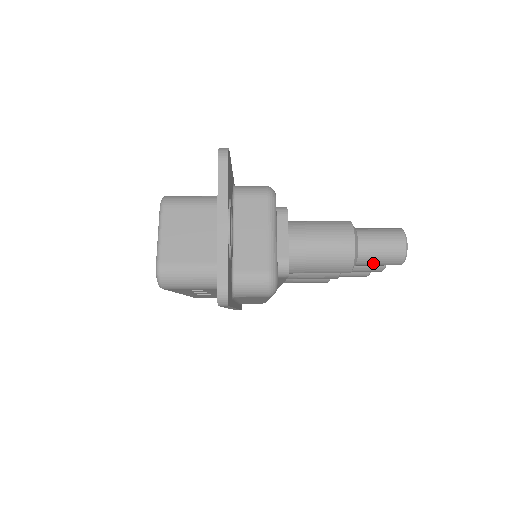
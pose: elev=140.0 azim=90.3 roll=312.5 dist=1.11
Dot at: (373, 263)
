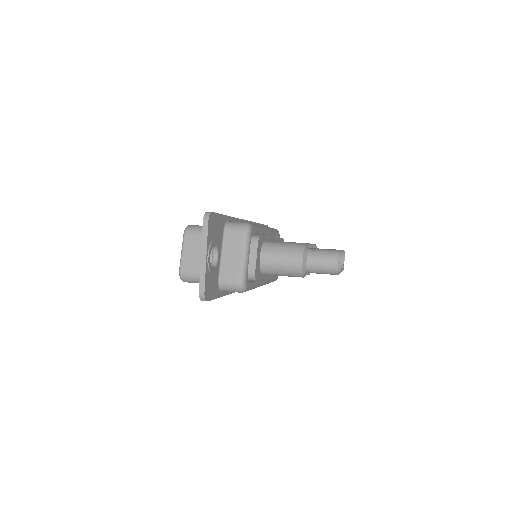
Dot at: (318, 273)
